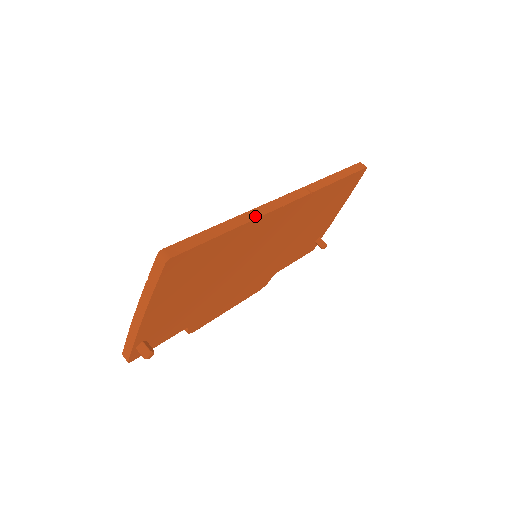
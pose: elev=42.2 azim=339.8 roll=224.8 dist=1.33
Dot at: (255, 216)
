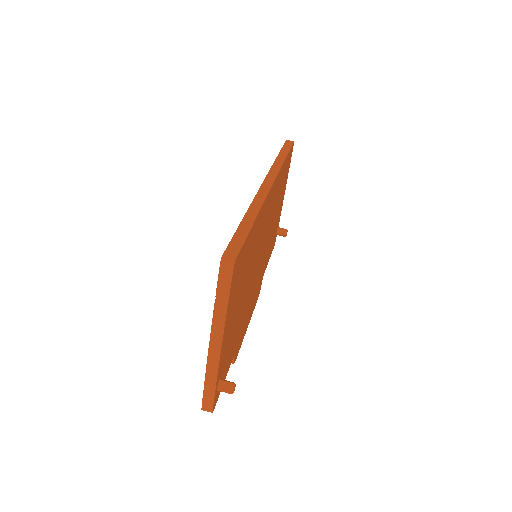
Dot at: (260, 203)
